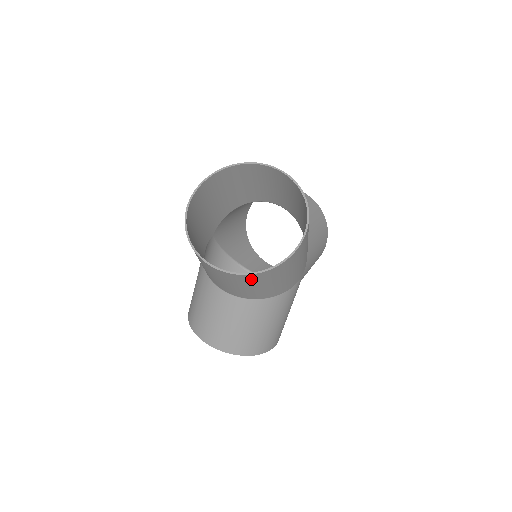
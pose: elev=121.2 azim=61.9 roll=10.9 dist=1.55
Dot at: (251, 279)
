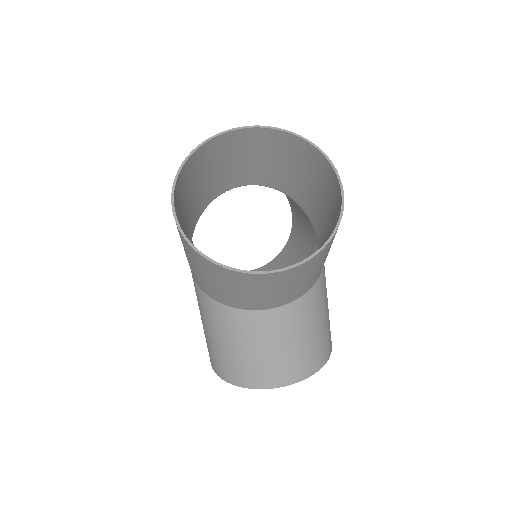
Dot at: (317, 259)
